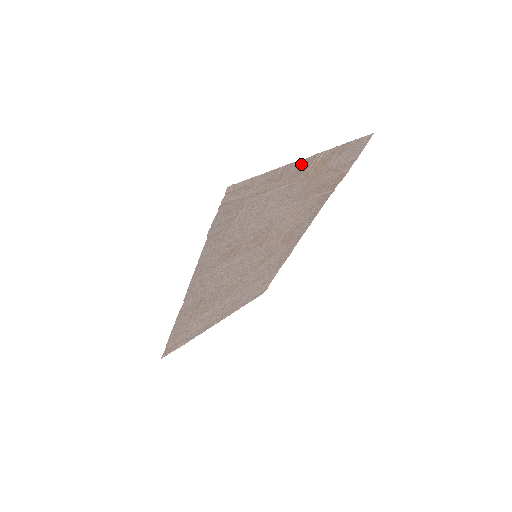
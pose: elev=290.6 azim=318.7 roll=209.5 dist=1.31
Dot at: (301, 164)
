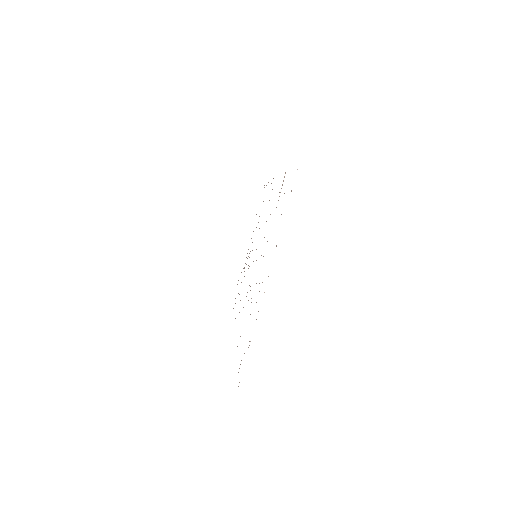
Dot at: occluded
